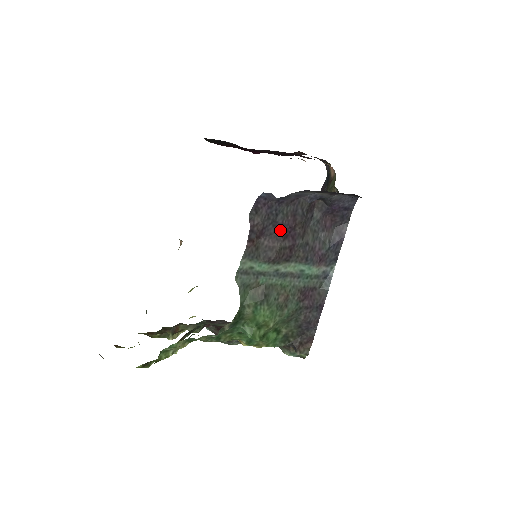
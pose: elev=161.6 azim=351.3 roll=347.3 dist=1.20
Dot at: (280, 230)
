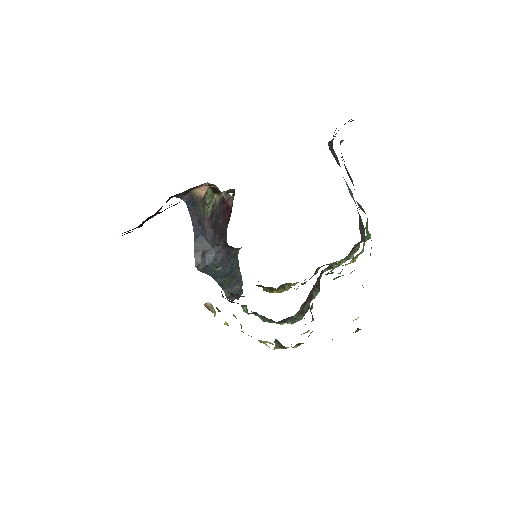
Dot at: (344, 164)
